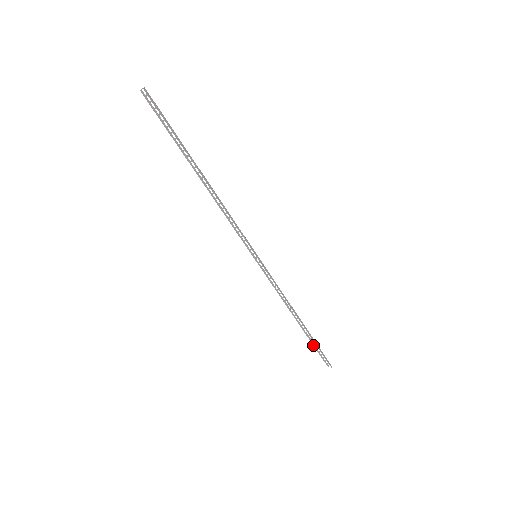
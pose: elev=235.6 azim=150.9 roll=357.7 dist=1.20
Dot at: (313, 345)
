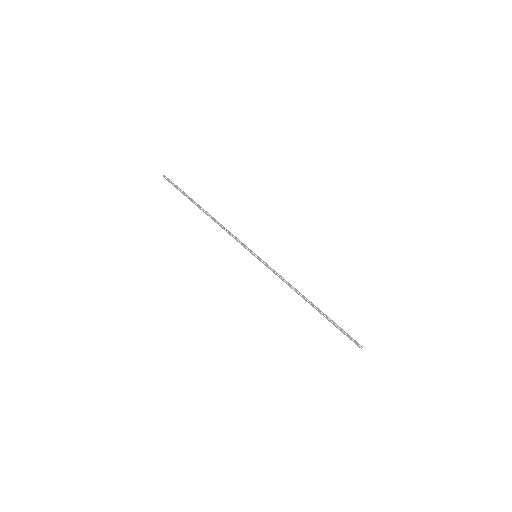
Dot at: (336, 327)
